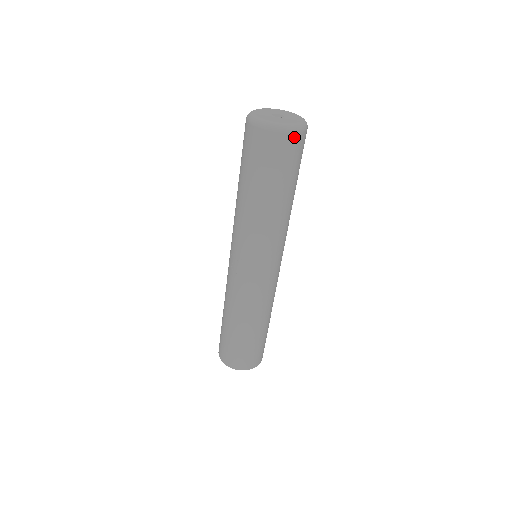
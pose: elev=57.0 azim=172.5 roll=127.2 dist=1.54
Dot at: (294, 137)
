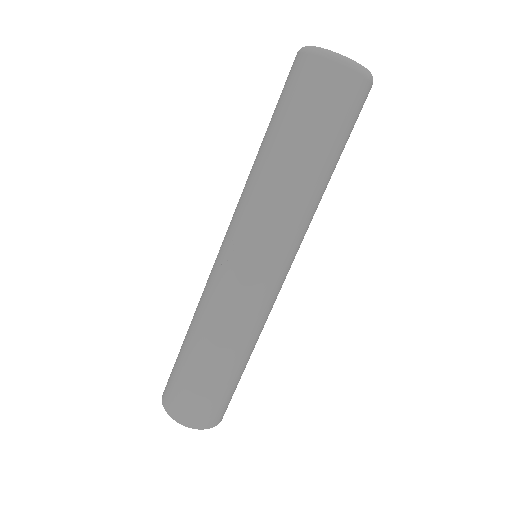
Dot at: (351, 76)
